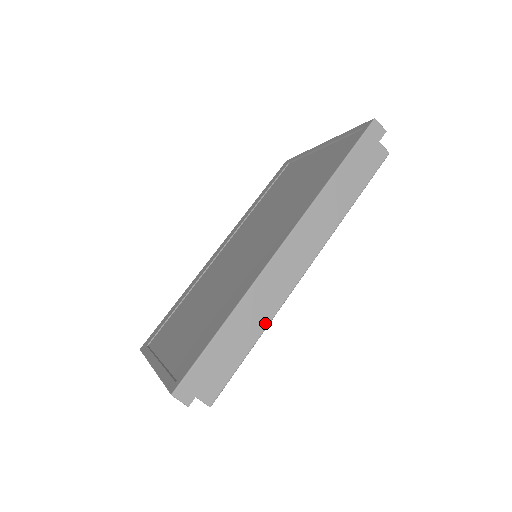
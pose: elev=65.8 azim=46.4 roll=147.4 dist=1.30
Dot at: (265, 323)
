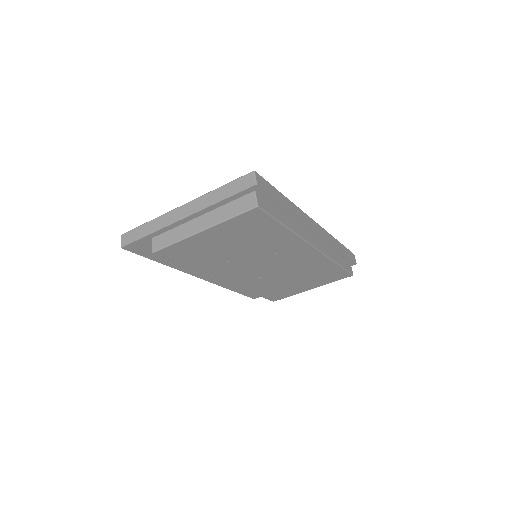
Dot at: (293, 230)
